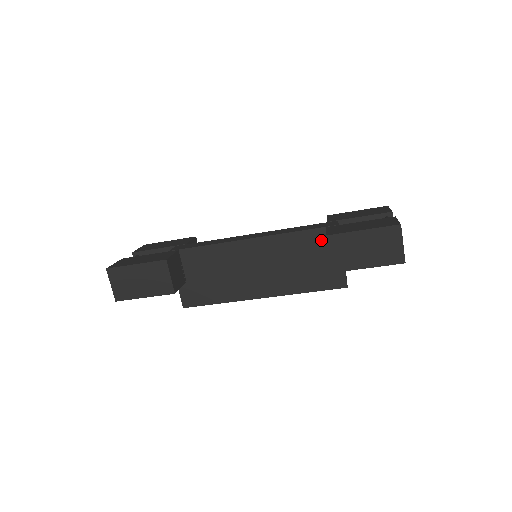
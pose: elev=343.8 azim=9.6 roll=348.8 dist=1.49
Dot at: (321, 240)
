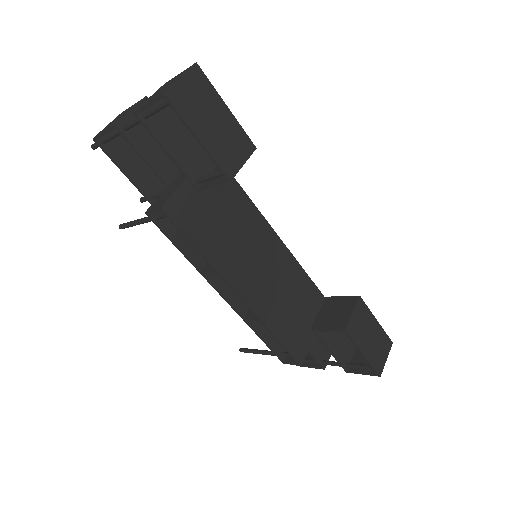
Dot at: (315, 302)
